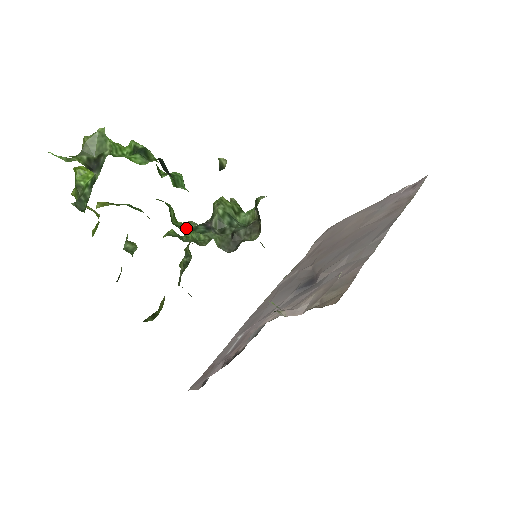
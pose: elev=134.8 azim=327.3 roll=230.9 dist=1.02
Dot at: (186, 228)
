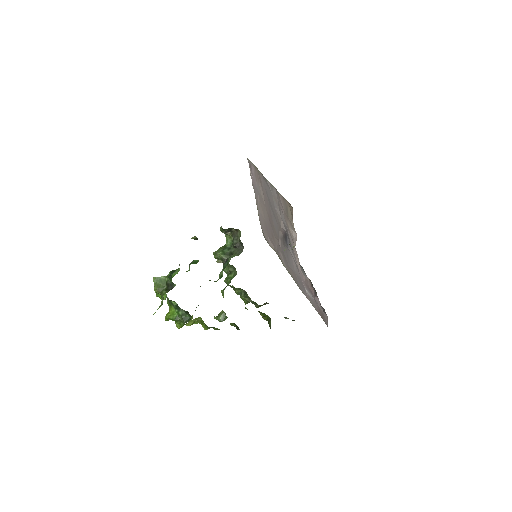
Dot at: (222, 275)
